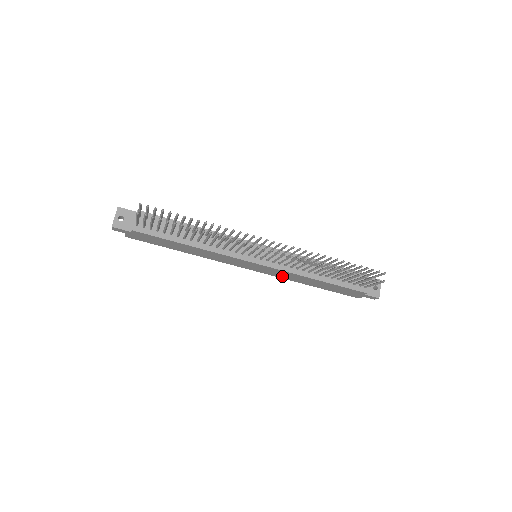
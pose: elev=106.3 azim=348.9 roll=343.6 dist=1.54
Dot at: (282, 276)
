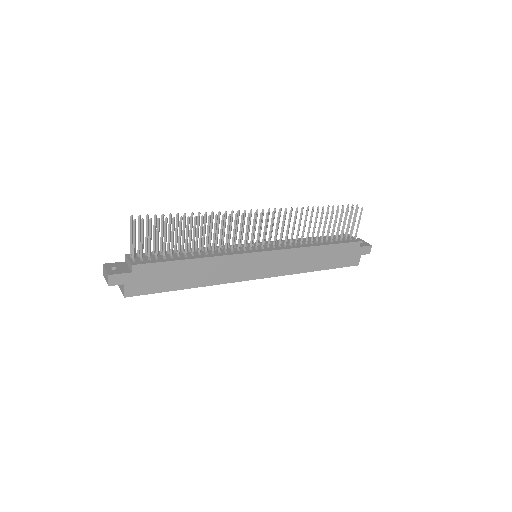
Dot at: (289, 268)
